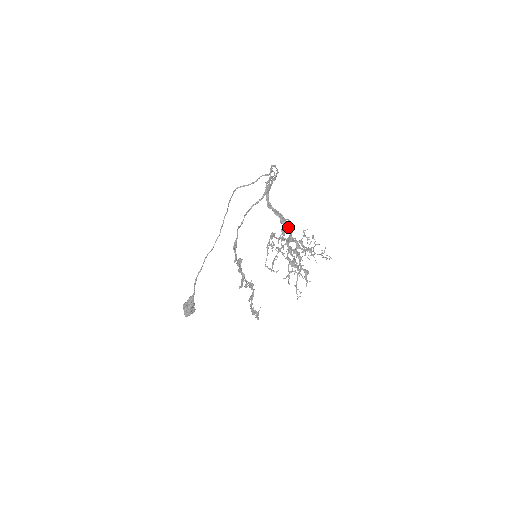
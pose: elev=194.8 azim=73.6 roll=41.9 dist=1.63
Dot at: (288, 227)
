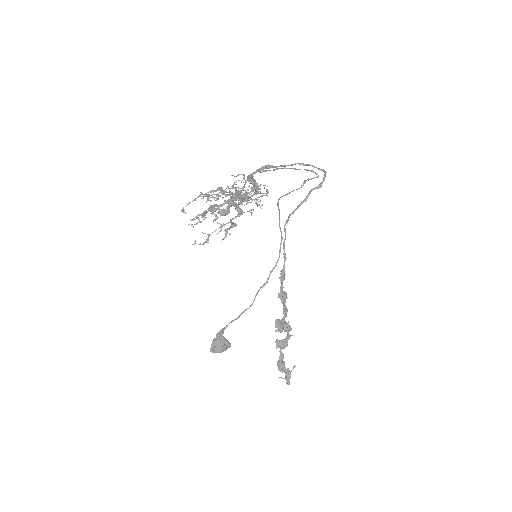
Dot at: occluded
